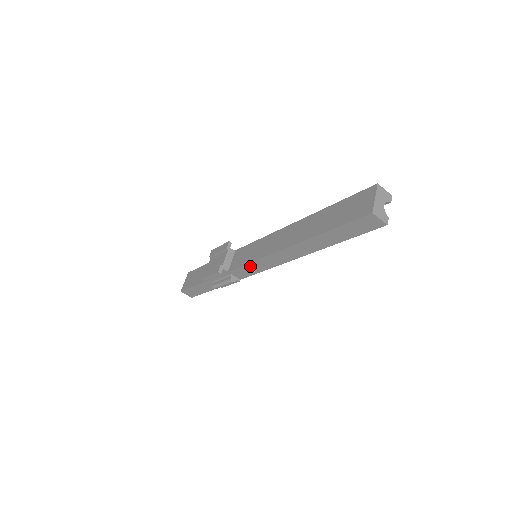
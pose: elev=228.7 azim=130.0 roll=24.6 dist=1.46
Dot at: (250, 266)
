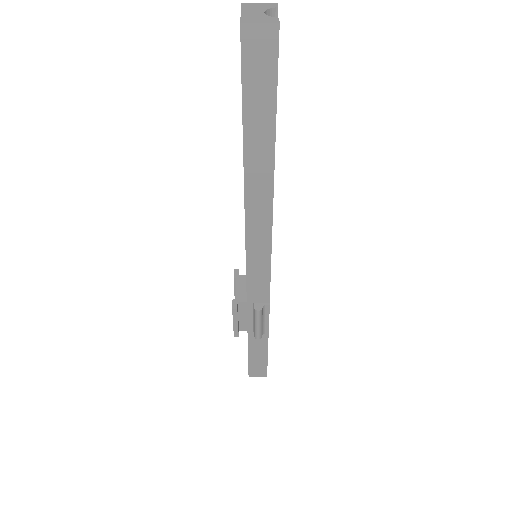
Dot at: (252, 270)
